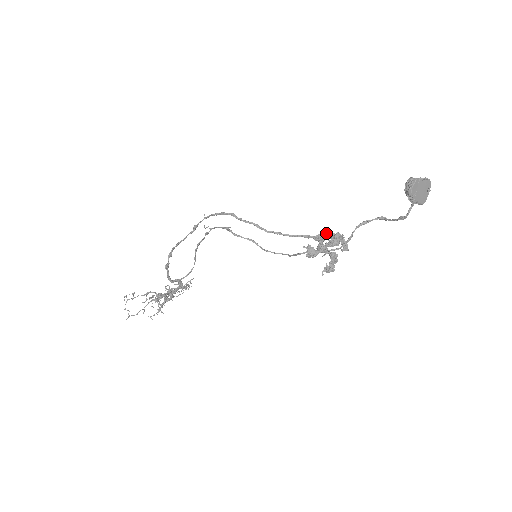
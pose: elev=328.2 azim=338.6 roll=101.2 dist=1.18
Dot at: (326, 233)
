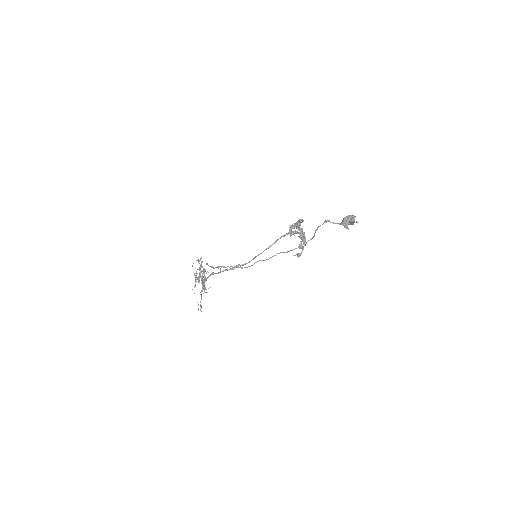
Dot at: (290, 228)
